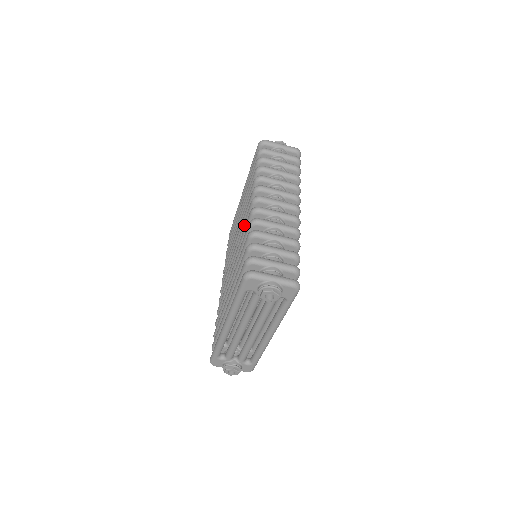
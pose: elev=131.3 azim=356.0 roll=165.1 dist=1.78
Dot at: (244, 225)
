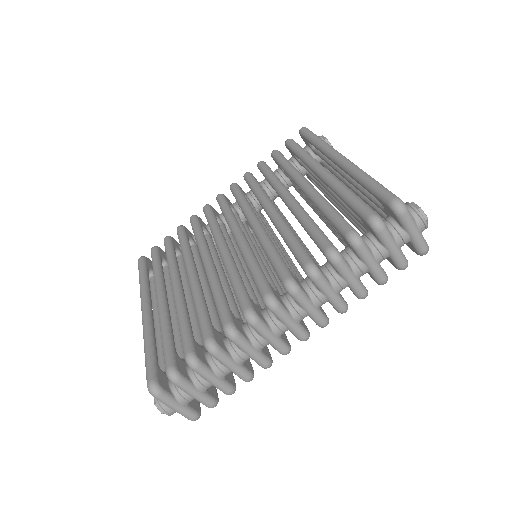
Dot at: (250, 270)
